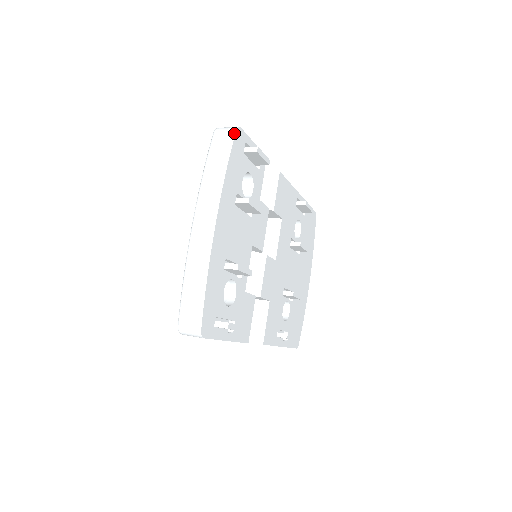
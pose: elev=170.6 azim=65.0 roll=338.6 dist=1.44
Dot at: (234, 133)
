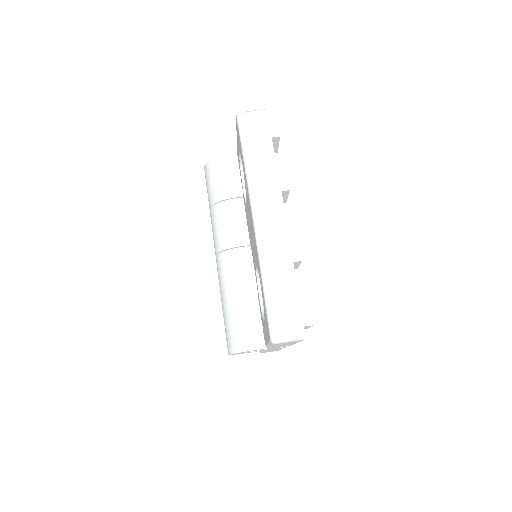
Dot at: (266, 115)
